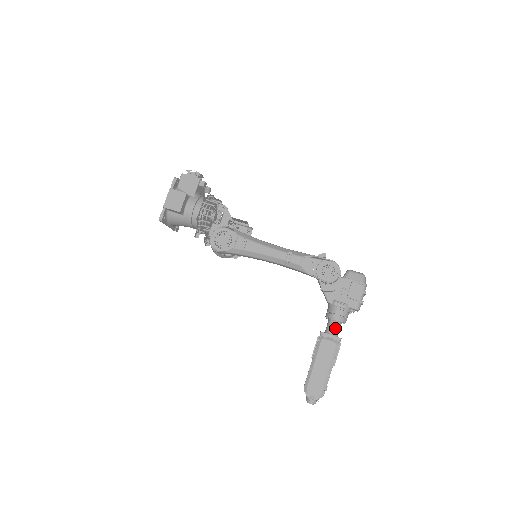
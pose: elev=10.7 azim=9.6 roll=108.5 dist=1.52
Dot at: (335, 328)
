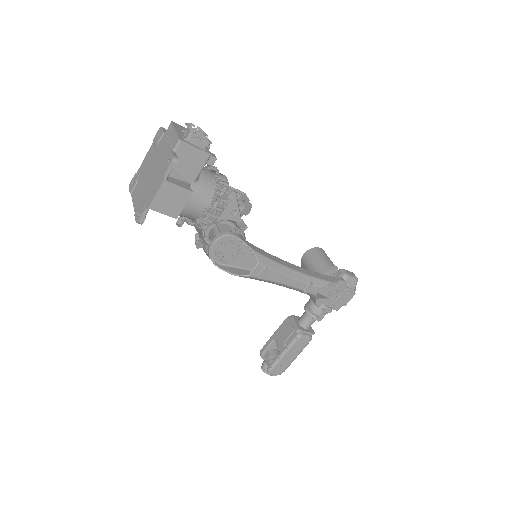
Dot at: occluded
